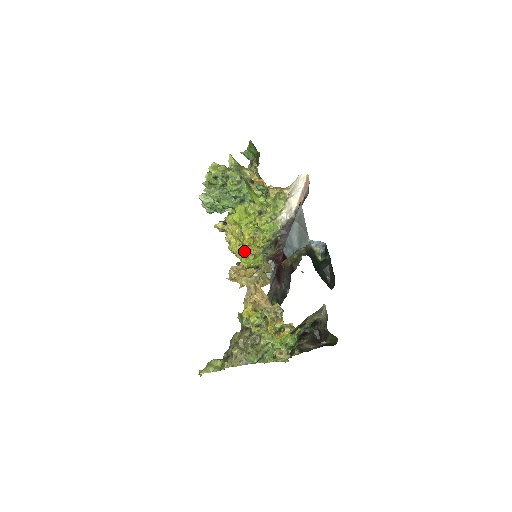
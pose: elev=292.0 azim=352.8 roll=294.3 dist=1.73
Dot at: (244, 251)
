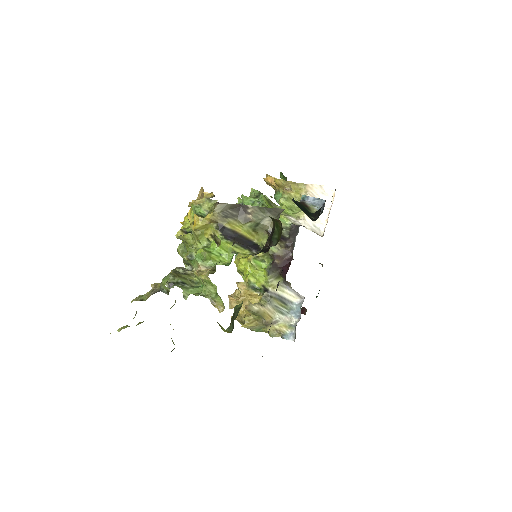
Dot at: (246, 257)
